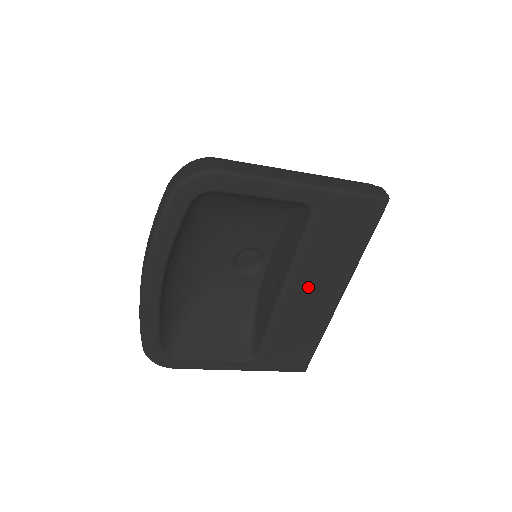
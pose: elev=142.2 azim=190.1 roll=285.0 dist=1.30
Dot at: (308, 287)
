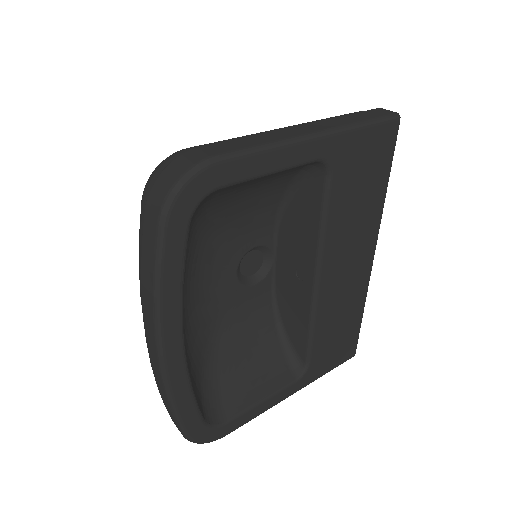
Dot at: (341, 261)
